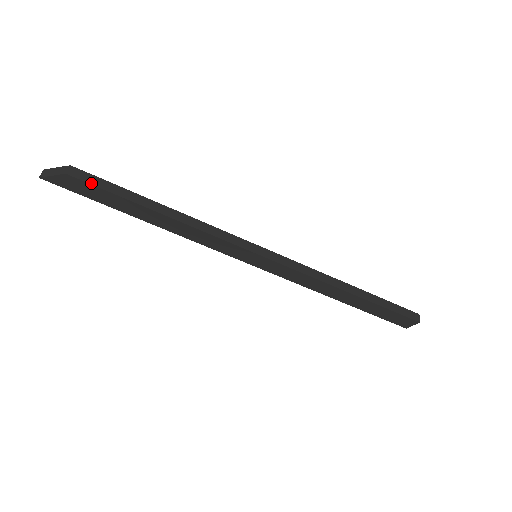
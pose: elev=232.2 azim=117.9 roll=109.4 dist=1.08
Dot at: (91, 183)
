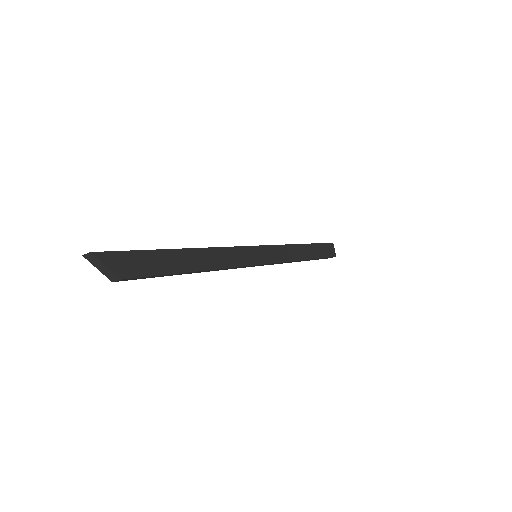
Dot at: (136, 279)
